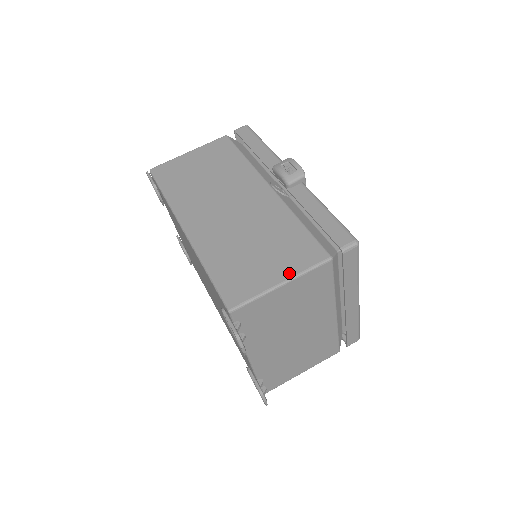
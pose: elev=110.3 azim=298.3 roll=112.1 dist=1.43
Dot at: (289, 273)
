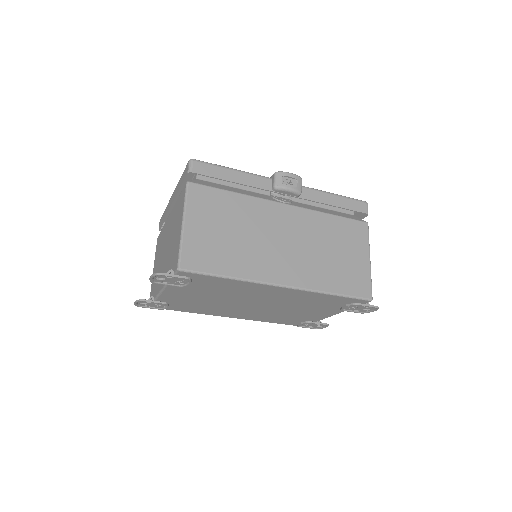
Dot at: (366, 251)
